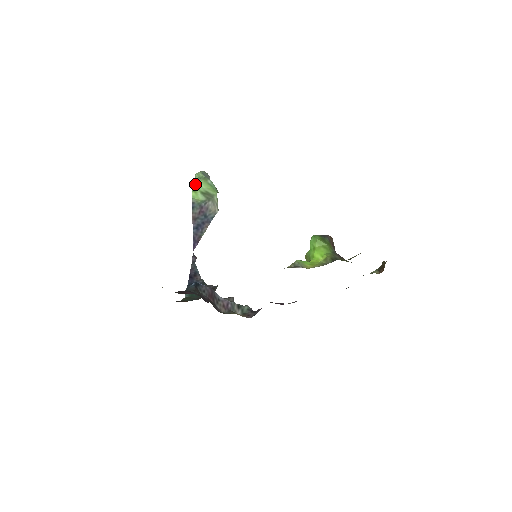
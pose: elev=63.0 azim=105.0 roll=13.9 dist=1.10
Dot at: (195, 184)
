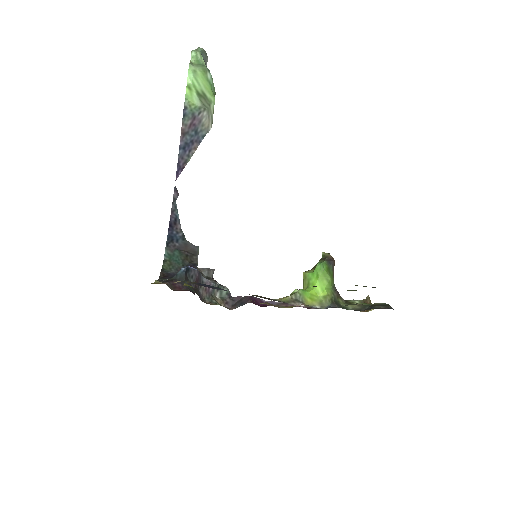
Dot at: (192, 76)
